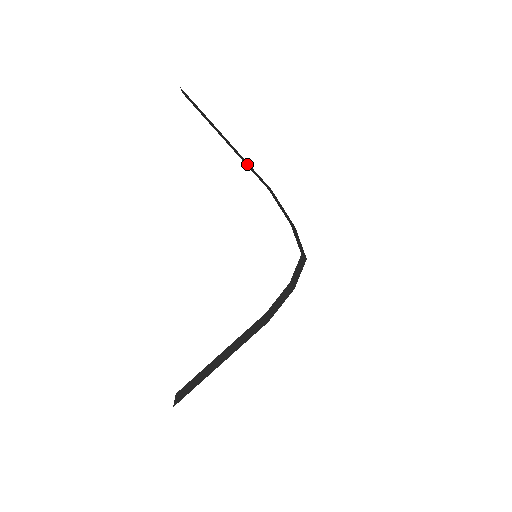
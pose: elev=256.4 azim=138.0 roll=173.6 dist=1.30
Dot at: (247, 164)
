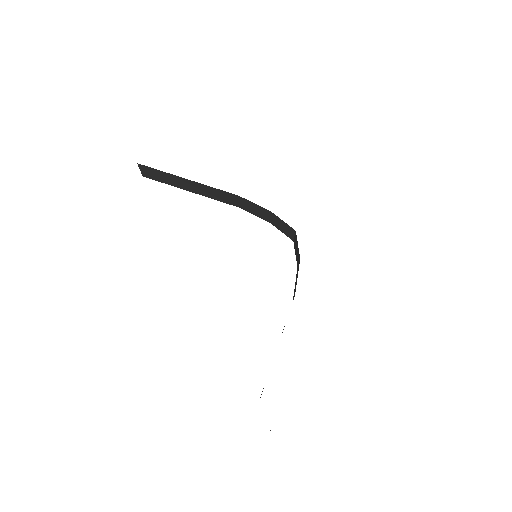
Dot at: (212, 193)
